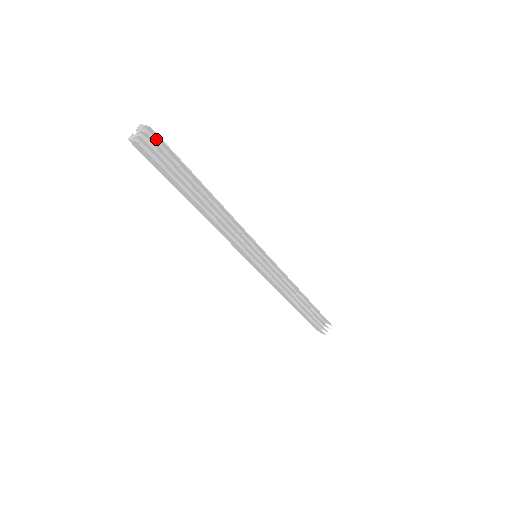
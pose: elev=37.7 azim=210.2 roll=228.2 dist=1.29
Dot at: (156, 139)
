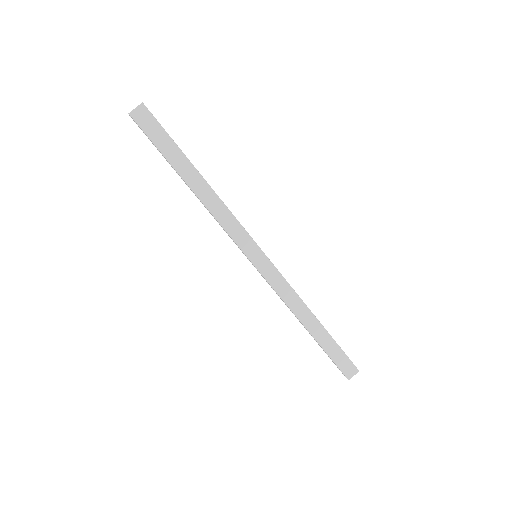
Dot at: occluded
